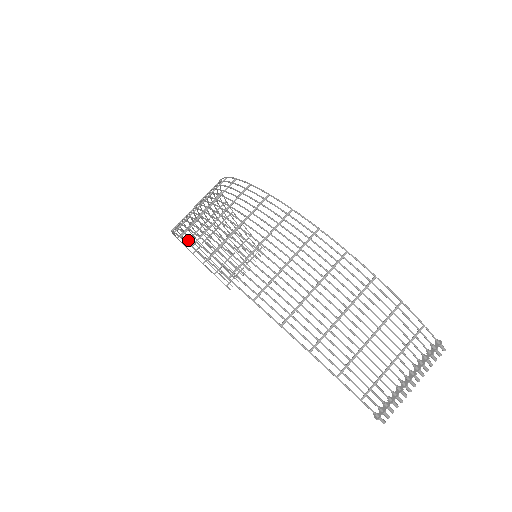
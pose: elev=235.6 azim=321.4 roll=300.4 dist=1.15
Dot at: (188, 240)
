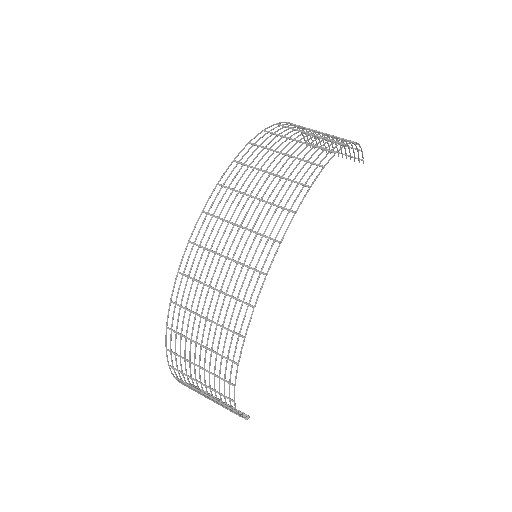
Dot at: (283, 126)
